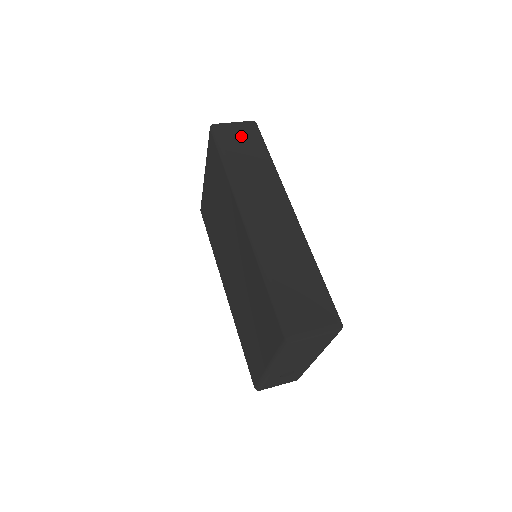
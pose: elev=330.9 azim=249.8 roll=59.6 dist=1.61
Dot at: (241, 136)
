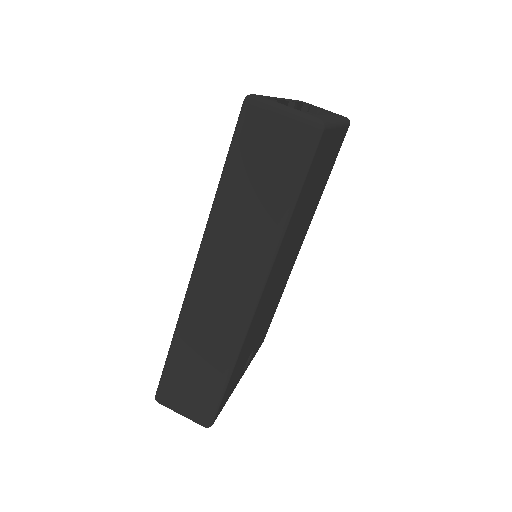
Dot at: (273, 147)
